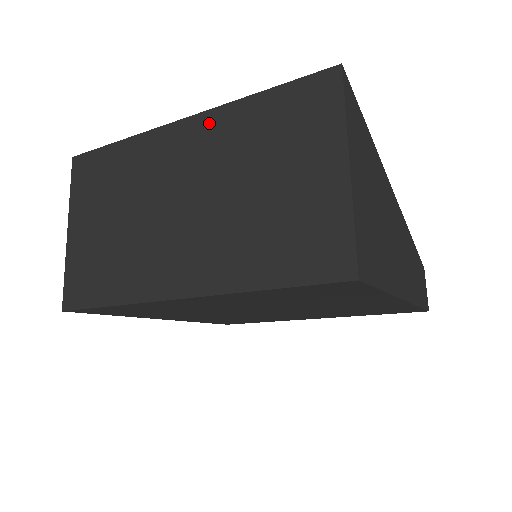
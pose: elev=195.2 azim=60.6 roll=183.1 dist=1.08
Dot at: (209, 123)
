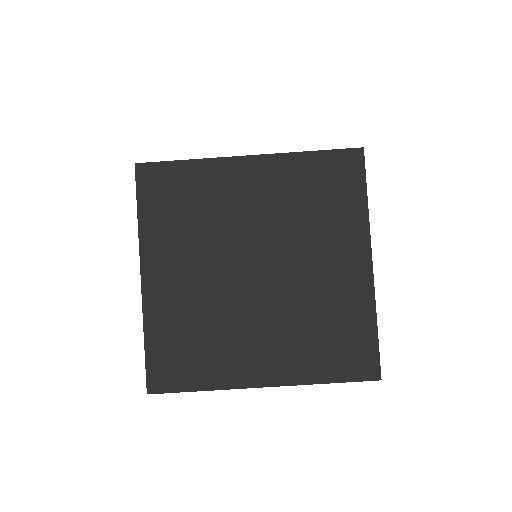
Dot at: occluded
